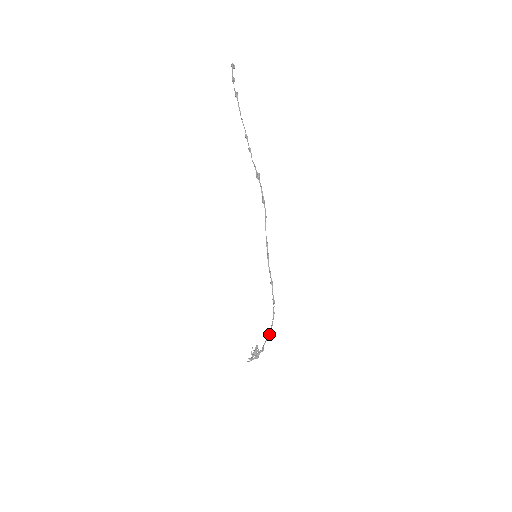
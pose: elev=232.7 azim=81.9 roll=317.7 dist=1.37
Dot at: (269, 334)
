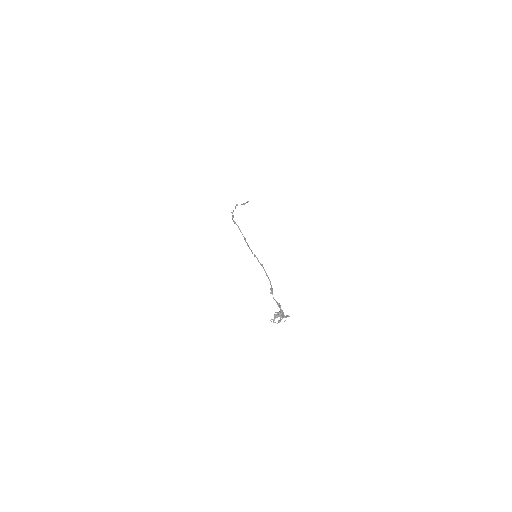
Dot at: (271, 289)
